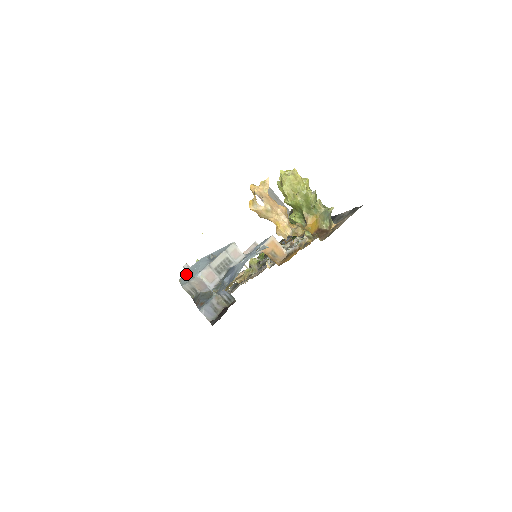
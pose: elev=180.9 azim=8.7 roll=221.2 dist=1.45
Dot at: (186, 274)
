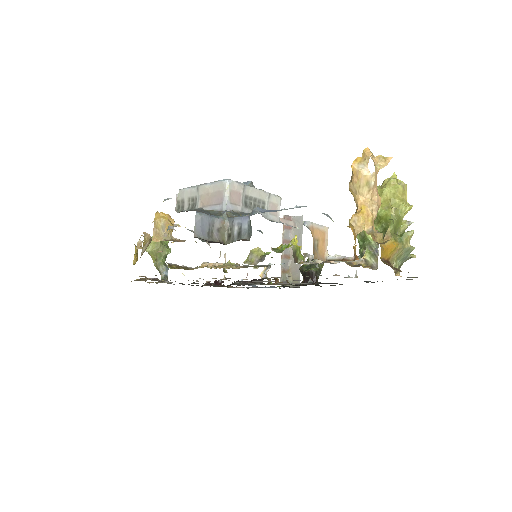
Dot at: occluded
